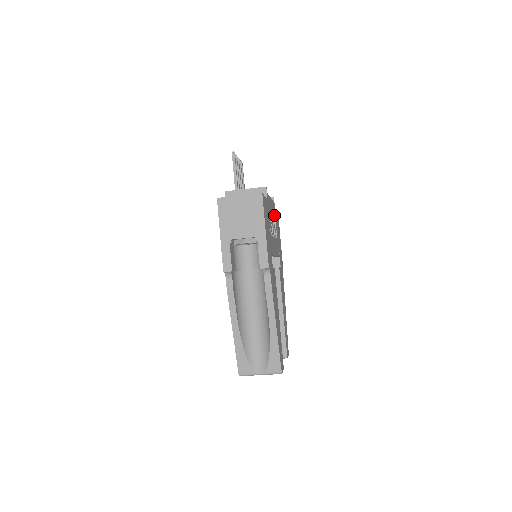
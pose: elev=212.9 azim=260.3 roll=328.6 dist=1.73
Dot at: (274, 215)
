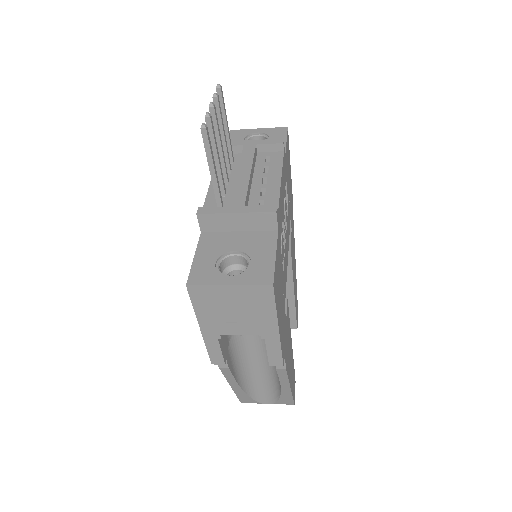
Dot at: (284, 180)
